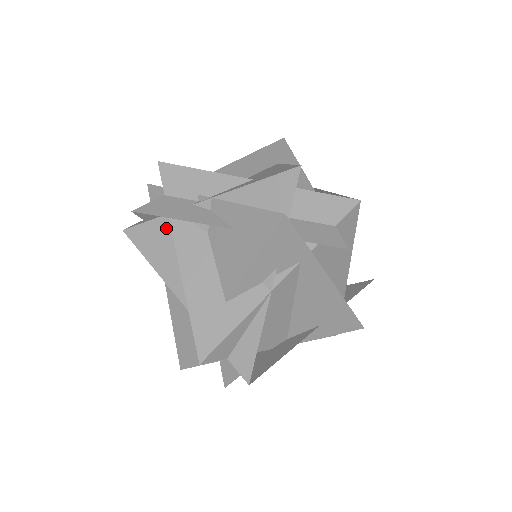
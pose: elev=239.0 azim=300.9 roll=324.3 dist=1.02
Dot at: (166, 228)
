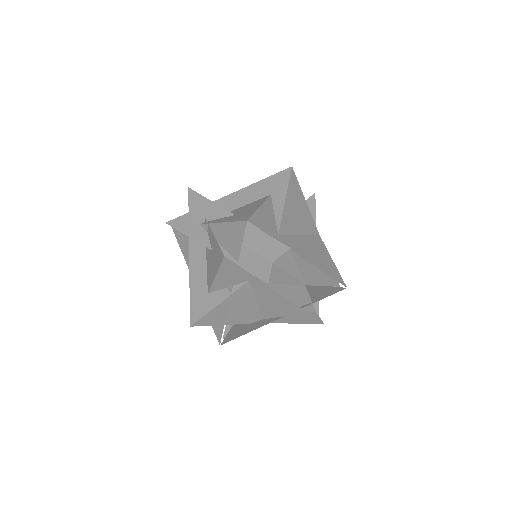
Dot at: occluded
